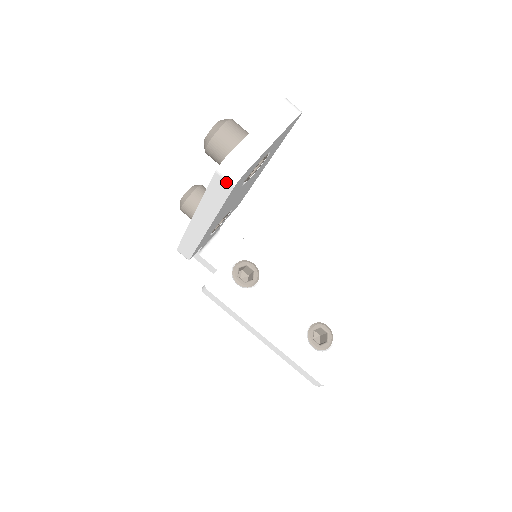
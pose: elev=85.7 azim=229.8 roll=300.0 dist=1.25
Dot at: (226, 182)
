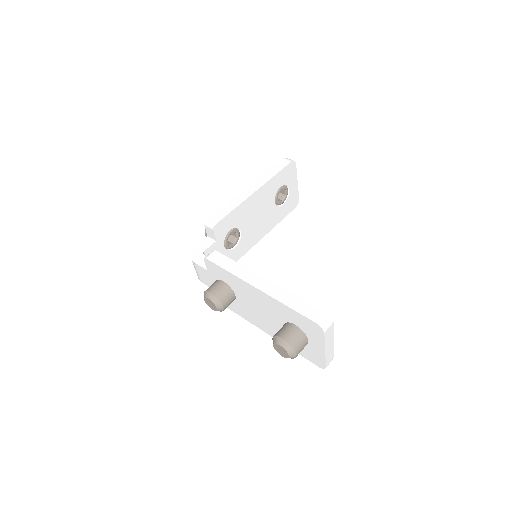
Dot at: (287, 161)
